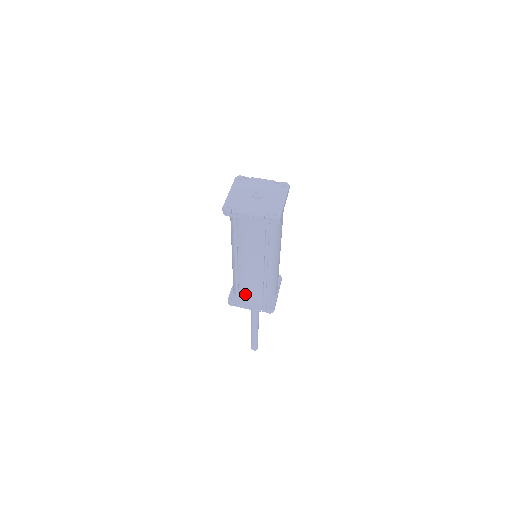
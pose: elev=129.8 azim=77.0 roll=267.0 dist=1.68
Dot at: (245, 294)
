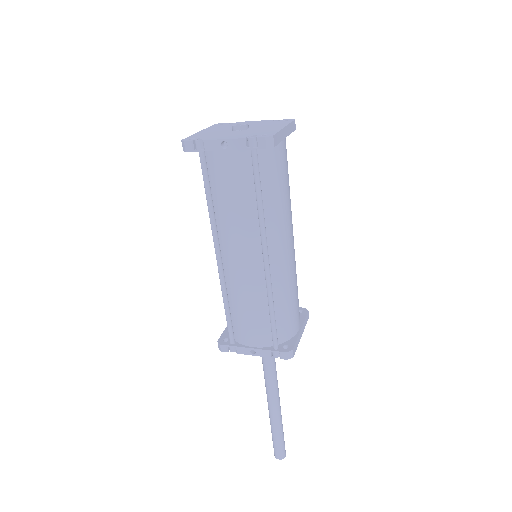
Dot at: (241, 323)
